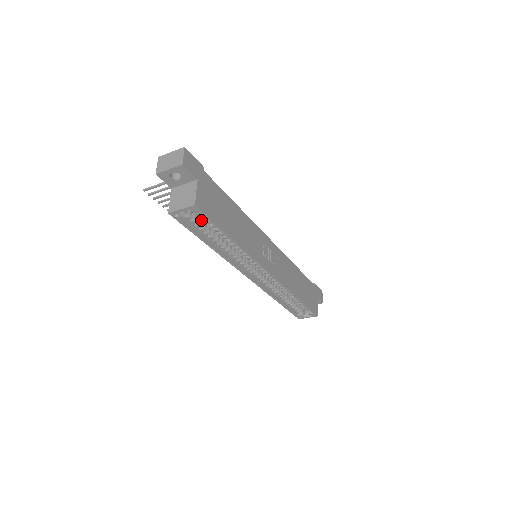
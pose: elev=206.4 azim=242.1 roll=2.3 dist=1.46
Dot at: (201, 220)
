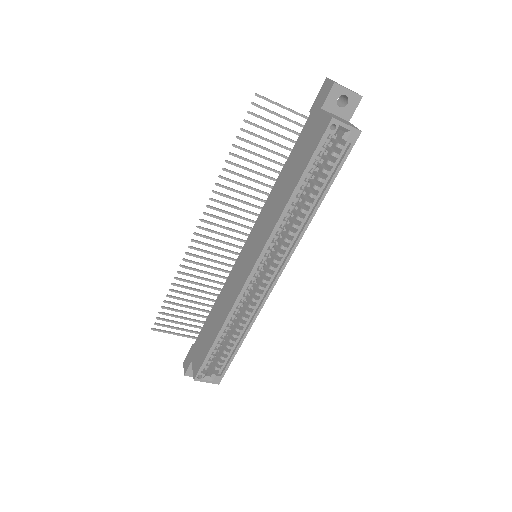
Dot at: (320, 158)
